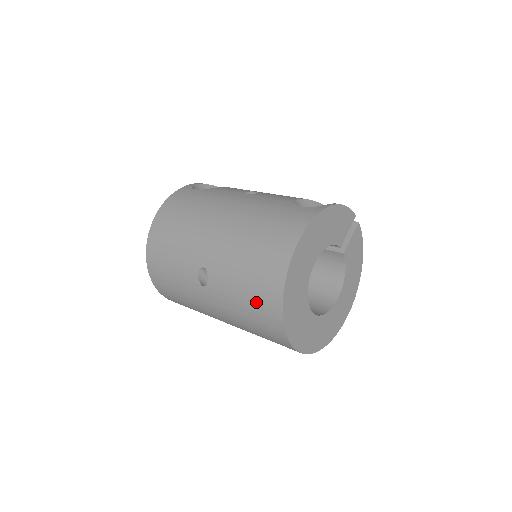
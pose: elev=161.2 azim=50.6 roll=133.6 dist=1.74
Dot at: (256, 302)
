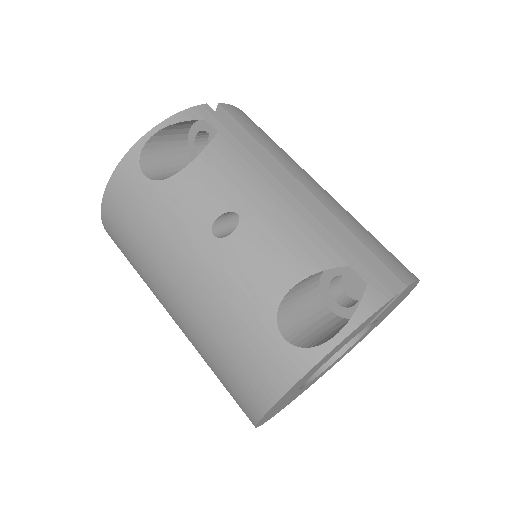
Dot at: occluded
